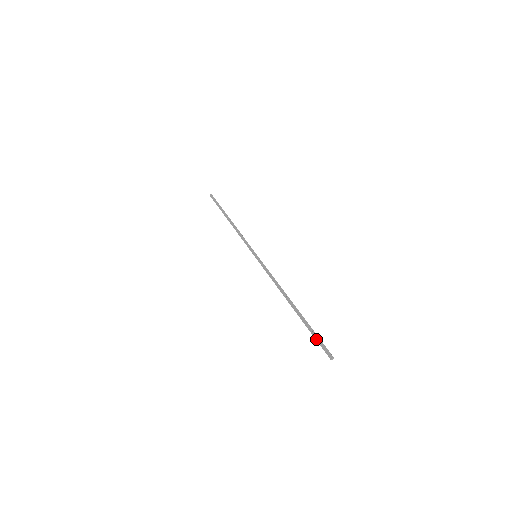
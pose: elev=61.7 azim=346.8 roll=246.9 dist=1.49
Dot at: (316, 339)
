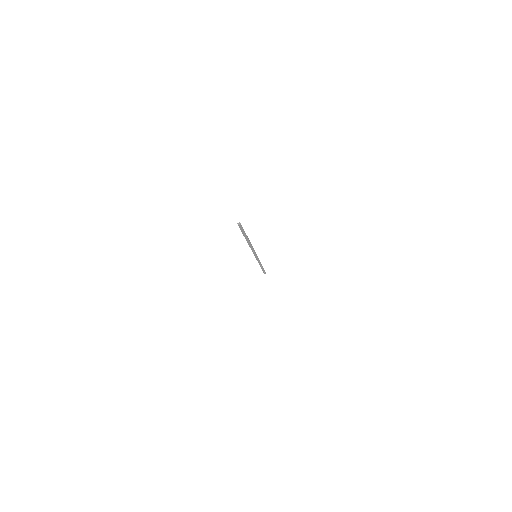
Dot at: occluded
